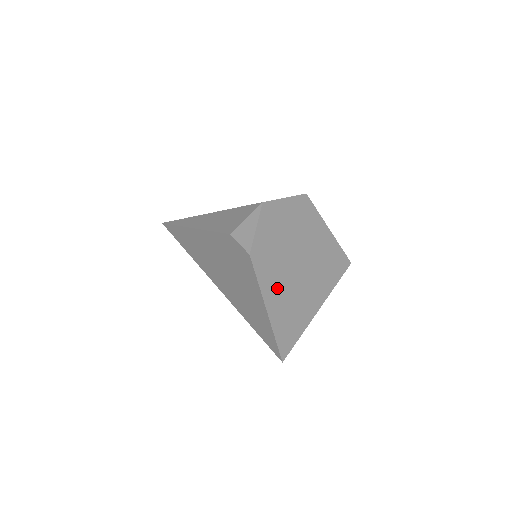
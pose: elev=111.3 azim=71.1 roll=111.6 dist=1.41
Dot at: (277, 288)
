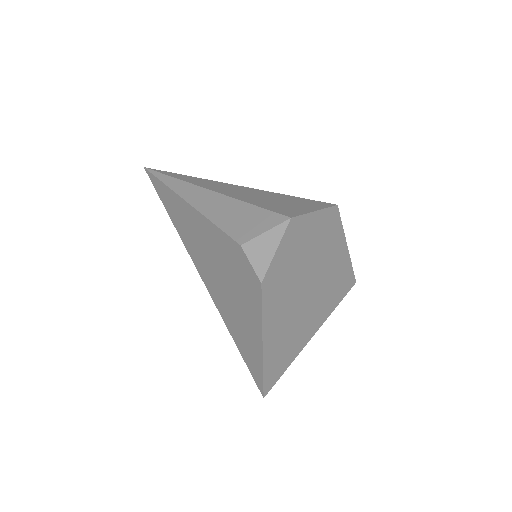
Dot at: (279, 319)
